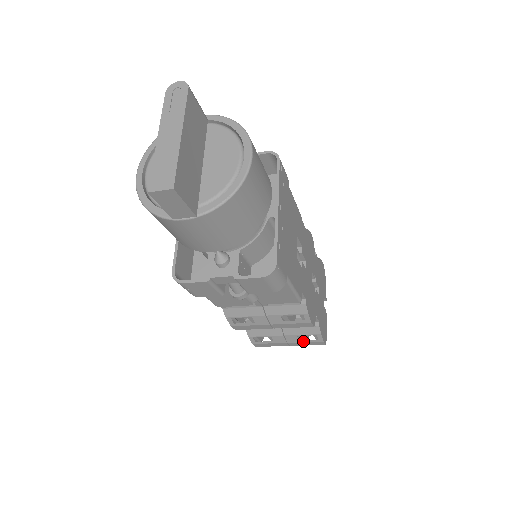
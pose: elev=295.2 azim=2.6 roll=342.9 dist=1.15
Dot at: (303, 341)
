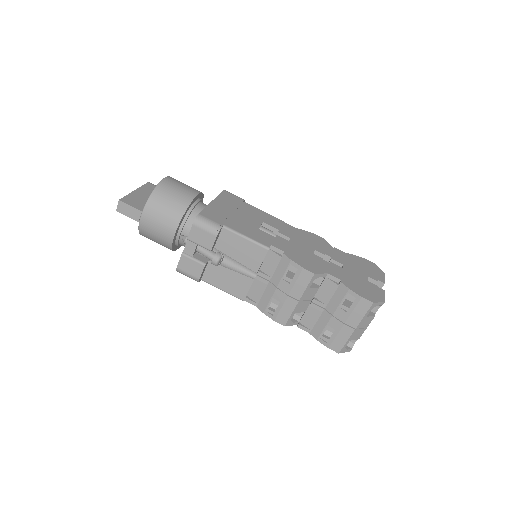
Dot at: (350, 311)
